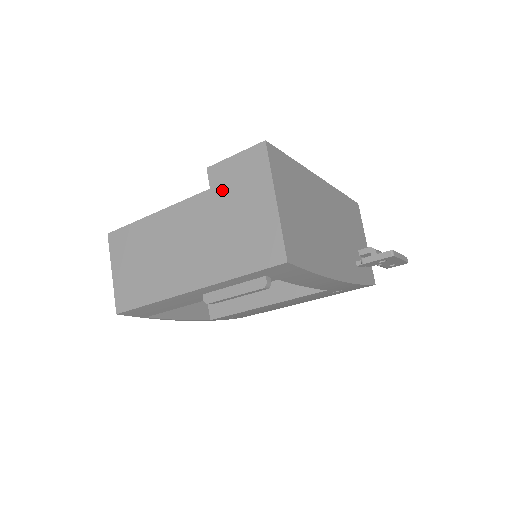
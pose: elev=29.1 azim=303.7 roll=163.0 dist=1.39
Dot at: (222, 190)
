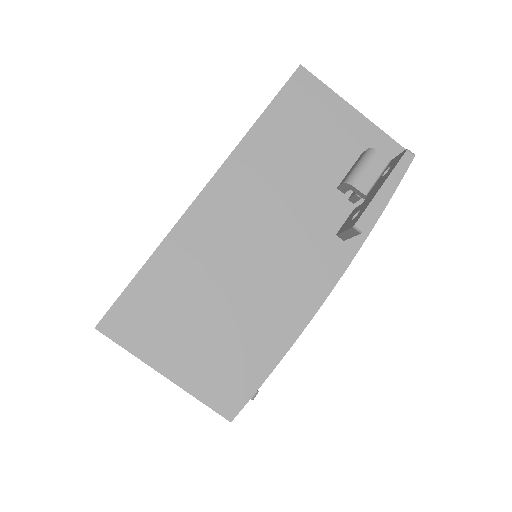
Dot at: occluded
